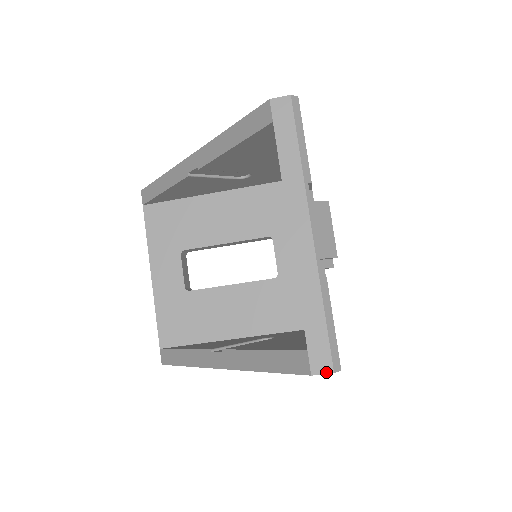
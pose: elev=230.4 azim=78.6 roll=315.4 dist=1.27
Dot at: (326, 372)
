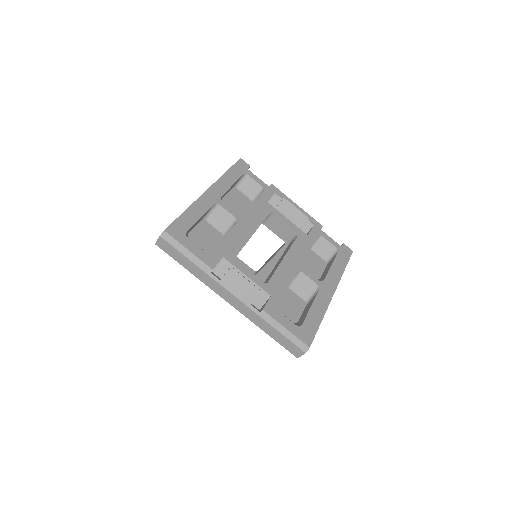
Dot at: (302, 354)
